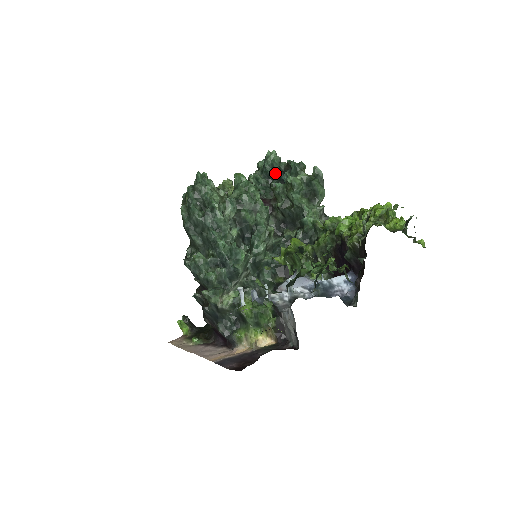
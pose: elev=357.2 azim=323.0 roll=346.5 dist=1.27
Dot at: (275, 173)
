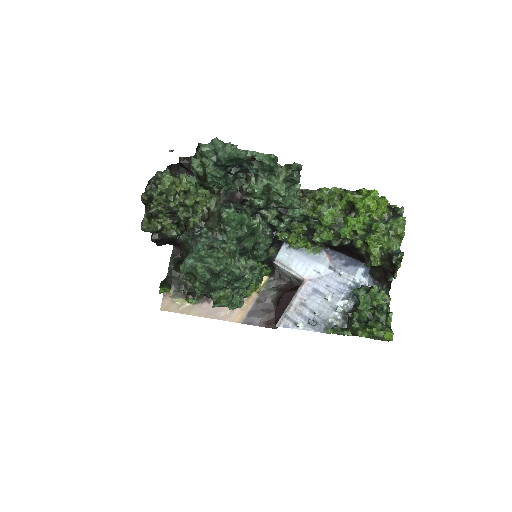
Dot at: (233, 162)
